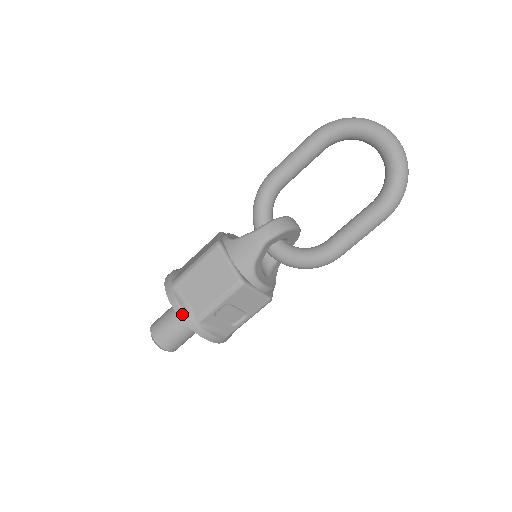
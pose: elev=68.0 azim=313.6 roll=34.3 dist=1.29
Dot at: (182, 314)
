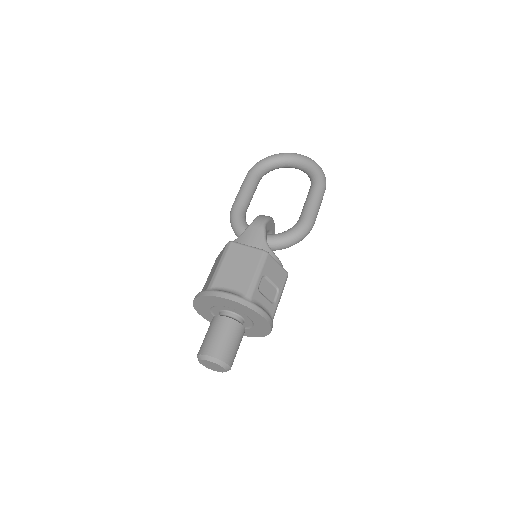
Dot at: (234, 297)
